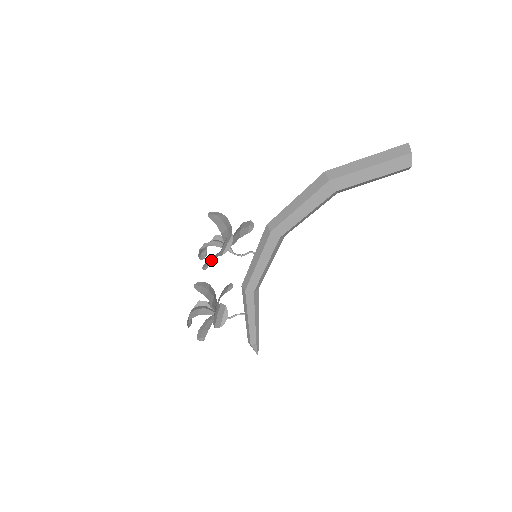
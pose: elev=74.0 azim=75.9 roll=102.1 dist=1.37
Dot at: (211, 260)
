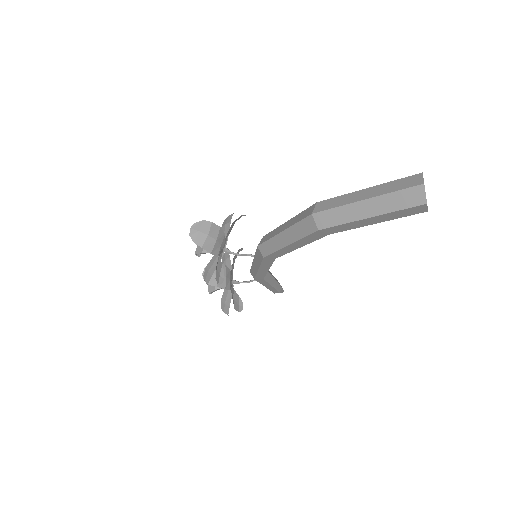
Dot at: (209, 275)
